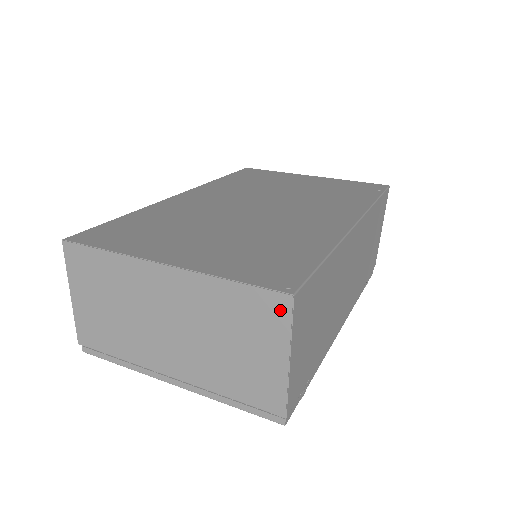
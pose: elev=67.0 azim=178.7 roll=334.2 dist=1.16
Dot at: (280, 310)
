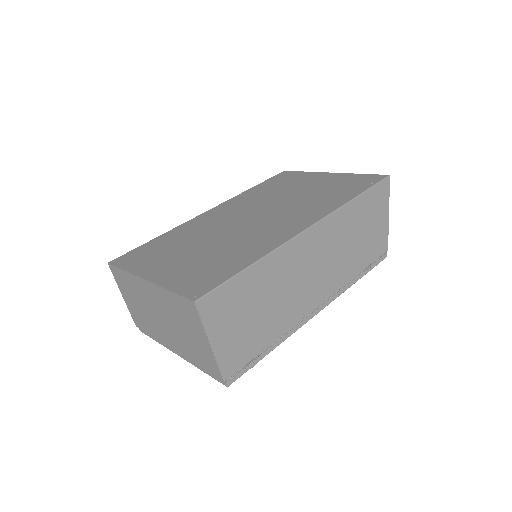
Dot at: (193, 311)
